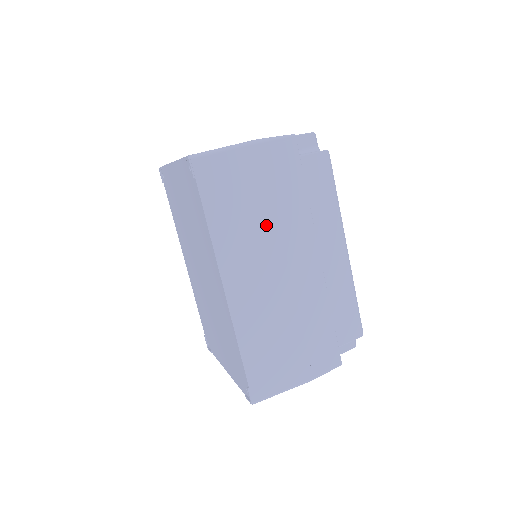
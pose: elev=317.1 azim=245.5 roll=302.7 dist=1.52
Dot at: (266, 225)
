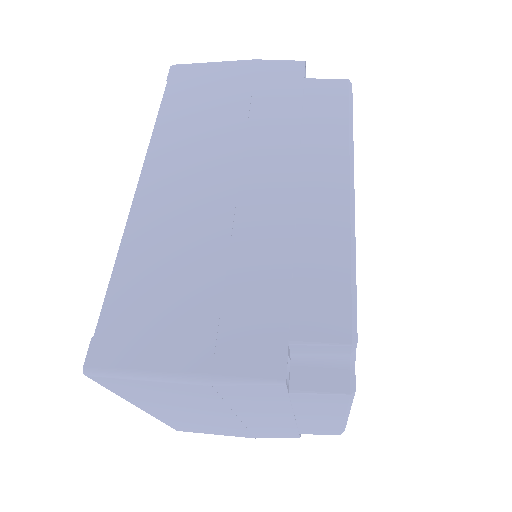
Dot at: (228, 131)
